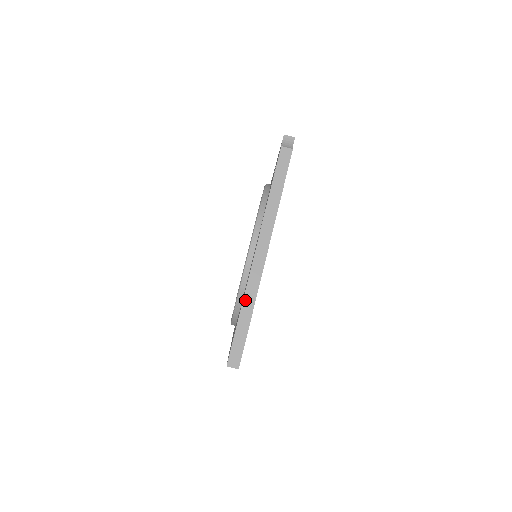
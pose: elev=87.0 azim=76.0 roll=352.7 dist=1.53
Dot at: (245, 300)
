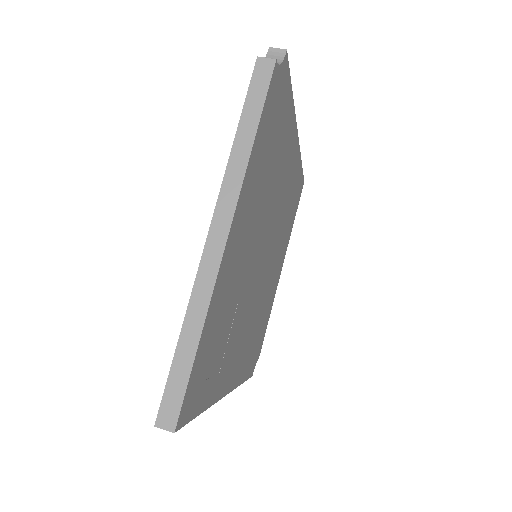
Dot at: (190, 310)
